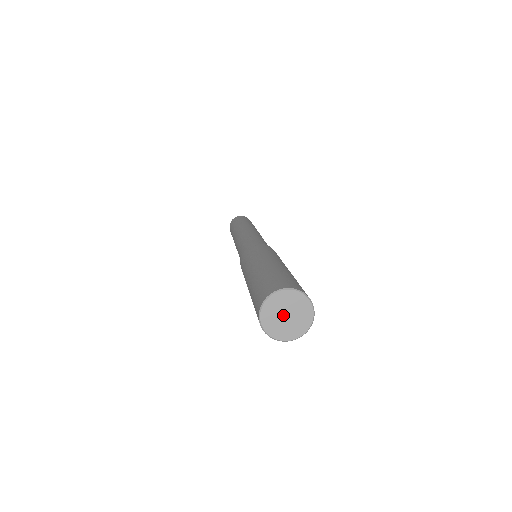
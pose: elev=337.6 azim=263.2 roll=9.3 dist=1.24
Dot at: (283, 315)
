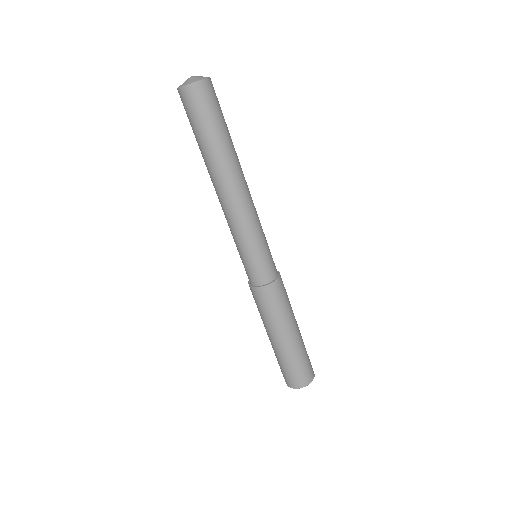
Dot at: occluded
